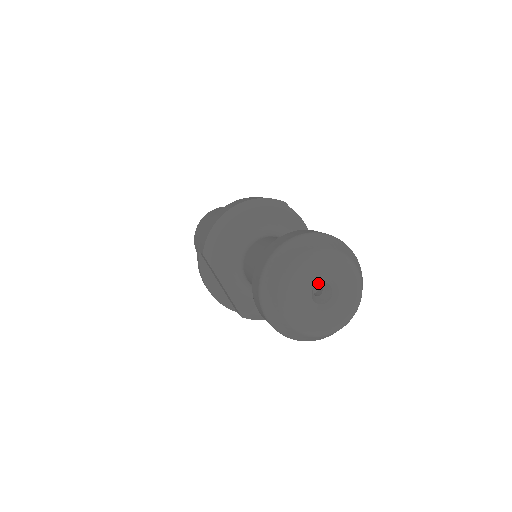
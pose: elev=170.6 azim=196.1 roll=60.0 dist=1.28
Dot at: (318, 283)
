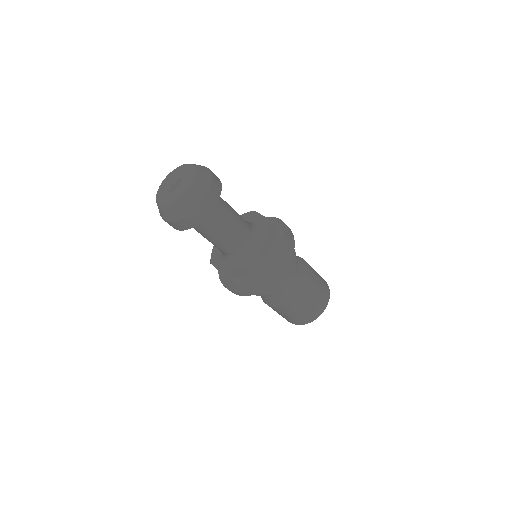
Dot at: (174, 183)
